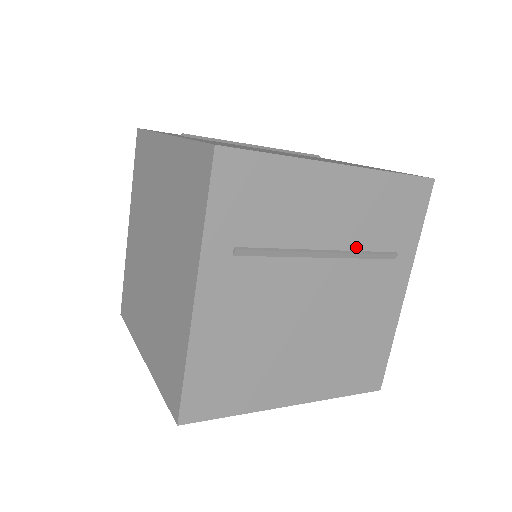
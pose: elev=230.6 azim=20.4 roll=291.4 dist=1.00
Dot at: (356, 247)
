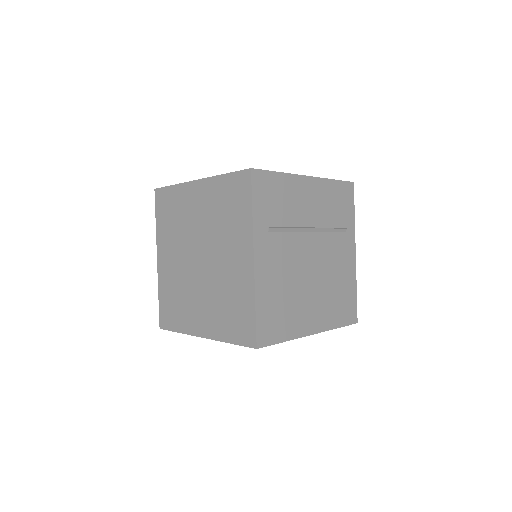
Dot at: (325, 225)
